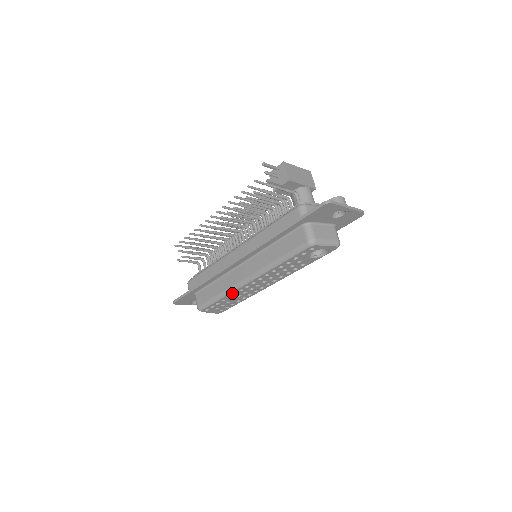
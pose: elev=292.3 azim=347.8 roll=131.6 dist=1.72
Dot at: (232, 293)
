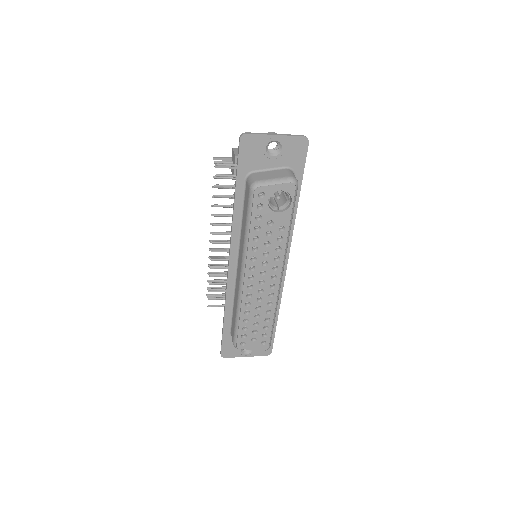
Dot at: (243, 304)
